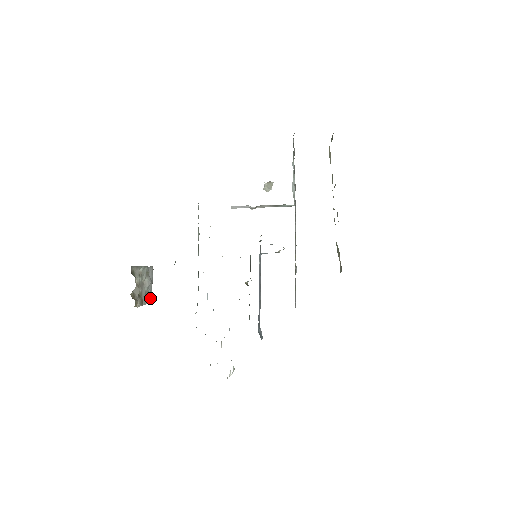
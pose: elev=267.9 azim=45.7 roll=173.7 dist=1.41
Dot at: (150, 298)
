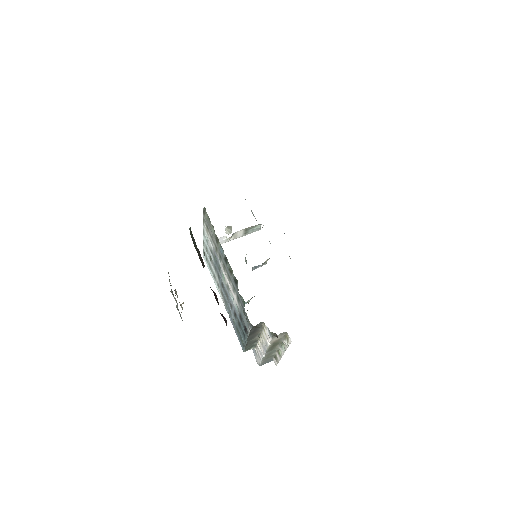
Dot at: (181, 317)
